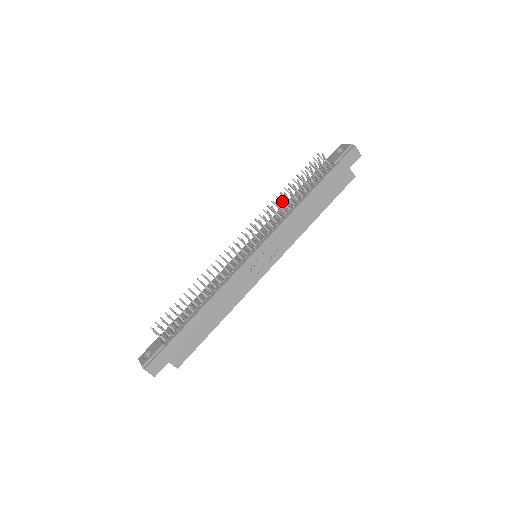
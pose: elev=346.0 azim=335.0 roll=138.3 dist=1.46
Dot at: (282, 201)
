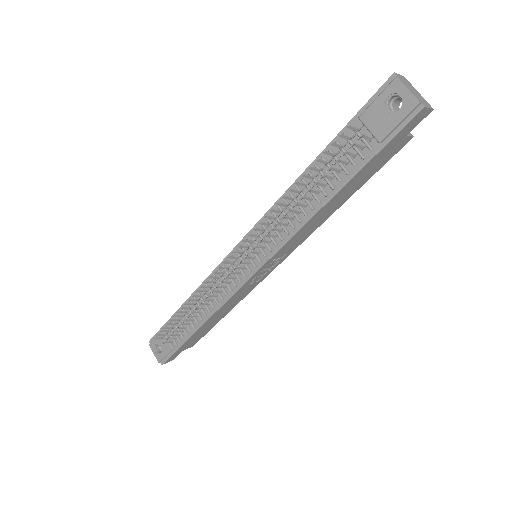
Dot at: (287, 213)
